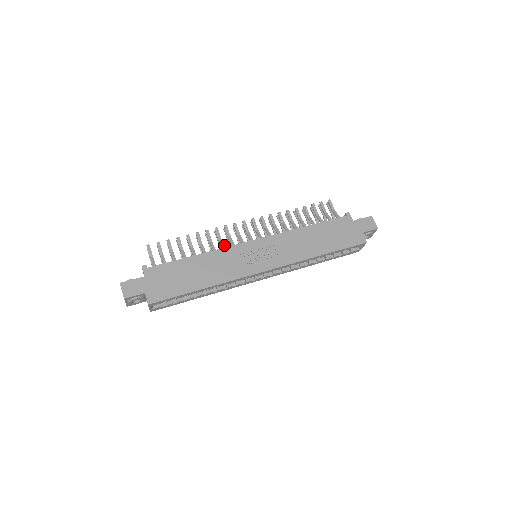
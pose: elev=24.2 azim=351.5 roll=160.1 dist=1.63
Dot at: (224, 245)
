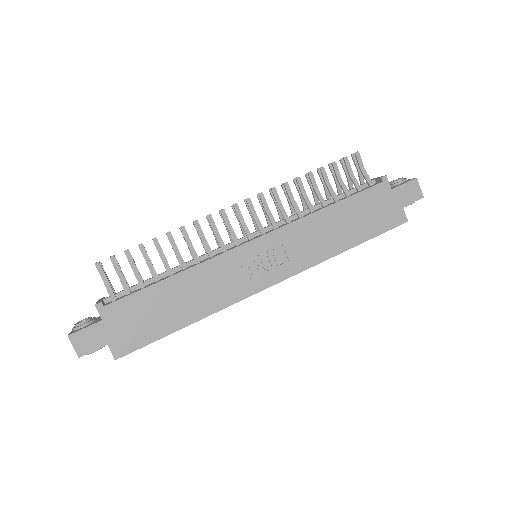
Dot at: (210, 249)
